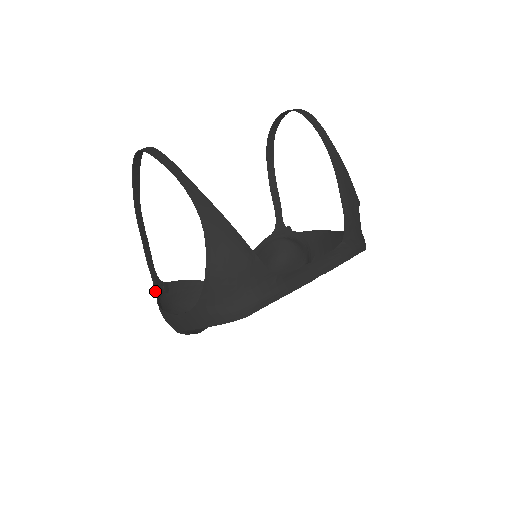
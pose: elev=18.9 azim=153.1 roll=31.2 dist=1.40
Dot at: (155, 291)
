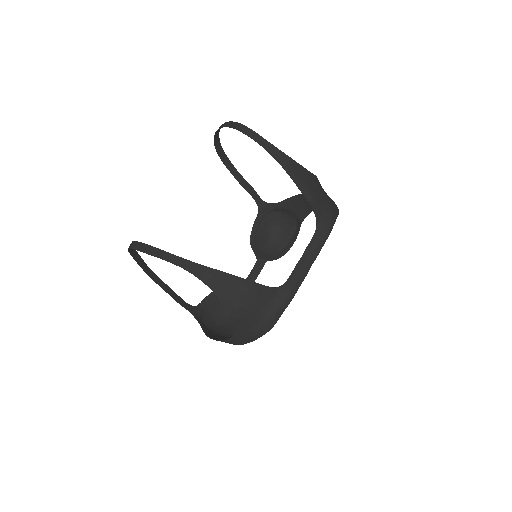
Dot at: occluded
